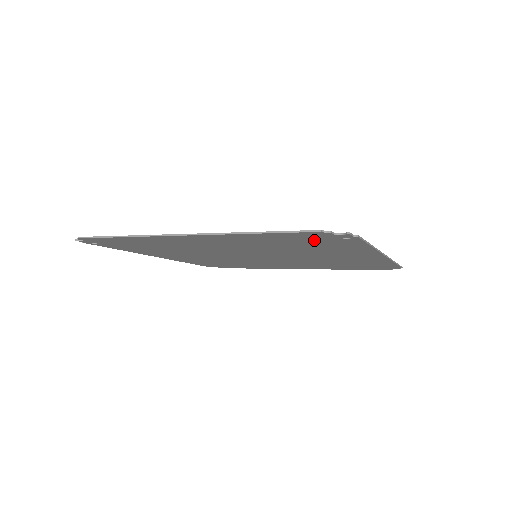
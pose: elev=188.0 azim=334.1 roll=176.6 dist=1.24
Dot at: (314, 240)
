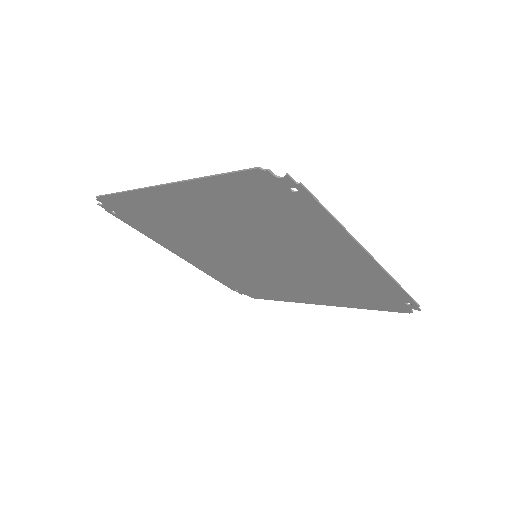
Dot at: (271, 198)
